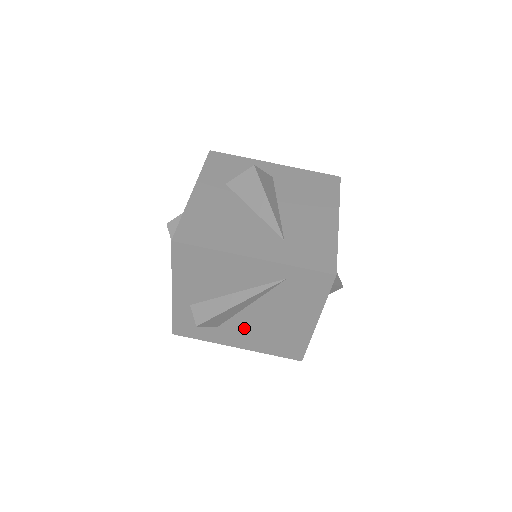
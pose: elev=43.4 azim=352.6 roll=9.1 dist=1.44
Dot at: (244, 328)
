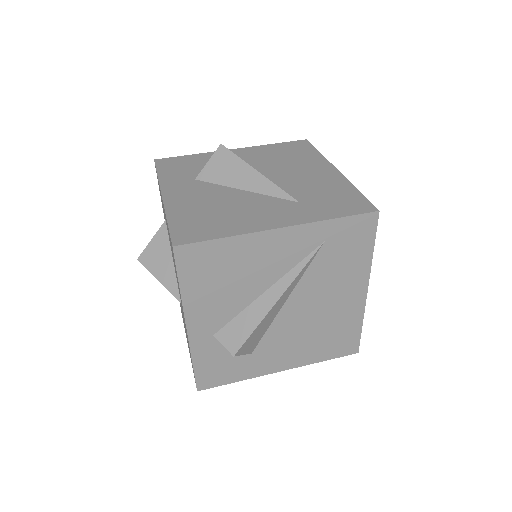
Dot at: (285, 338)
